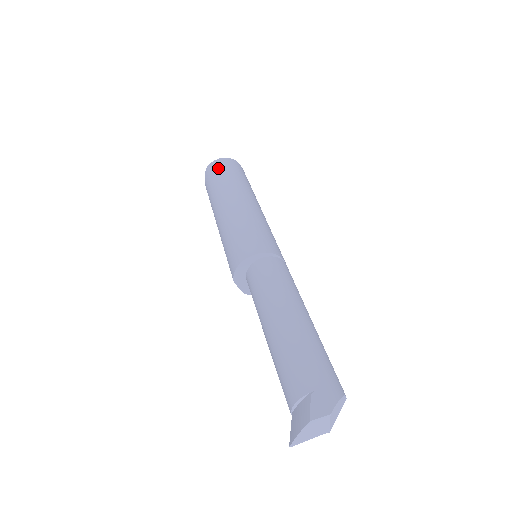
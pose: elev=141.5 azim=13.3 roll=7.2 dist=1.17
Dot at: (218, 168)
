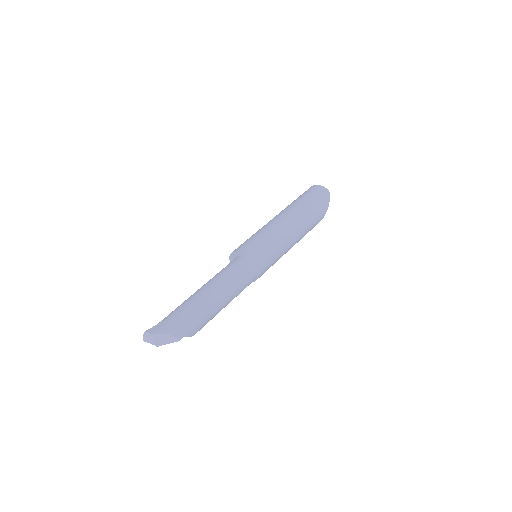
Dot at: (306, 191)
